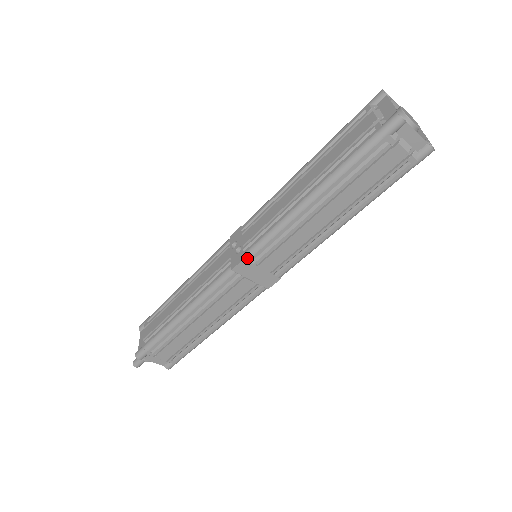
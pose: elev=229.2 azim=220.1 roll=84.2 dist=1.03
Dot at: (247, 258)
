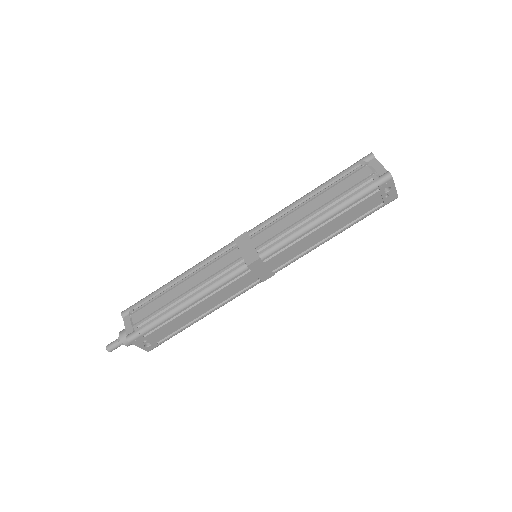
Dot at: (249, 231)
